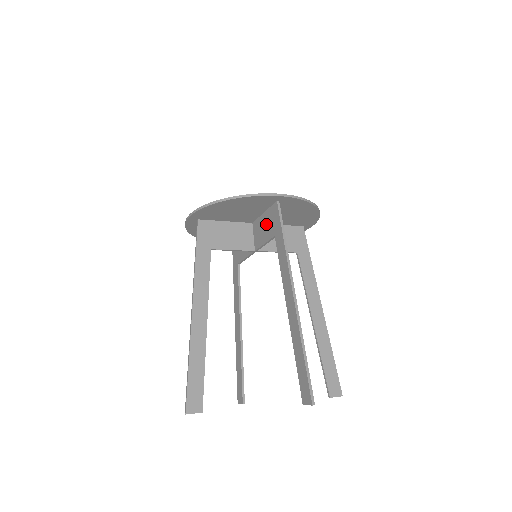
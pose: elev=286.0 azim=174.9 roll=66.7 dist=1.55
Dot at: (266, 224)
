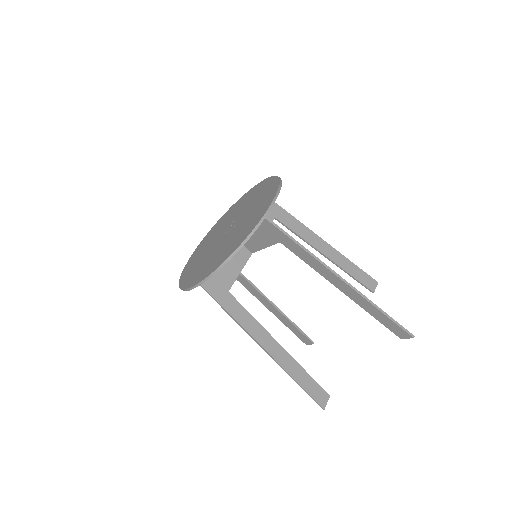
Dot at: (257, 234)
